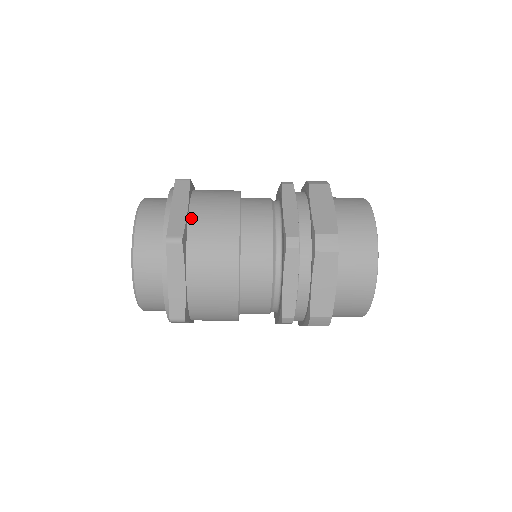
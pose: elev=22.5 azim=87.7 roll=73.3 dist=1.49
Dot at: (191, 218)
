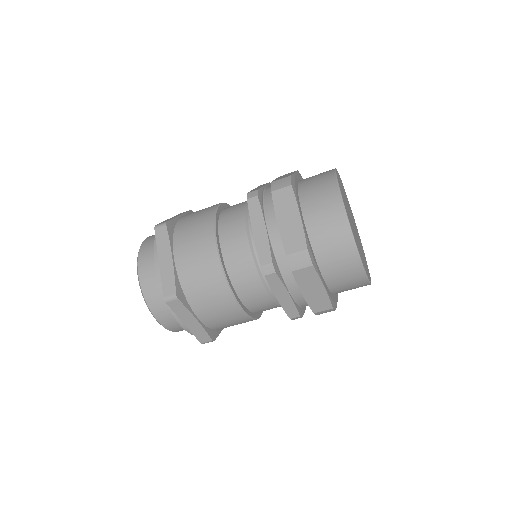
Dot at: (181, 218)
